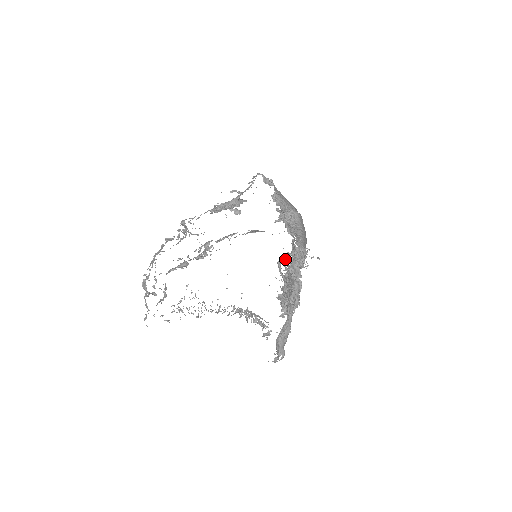
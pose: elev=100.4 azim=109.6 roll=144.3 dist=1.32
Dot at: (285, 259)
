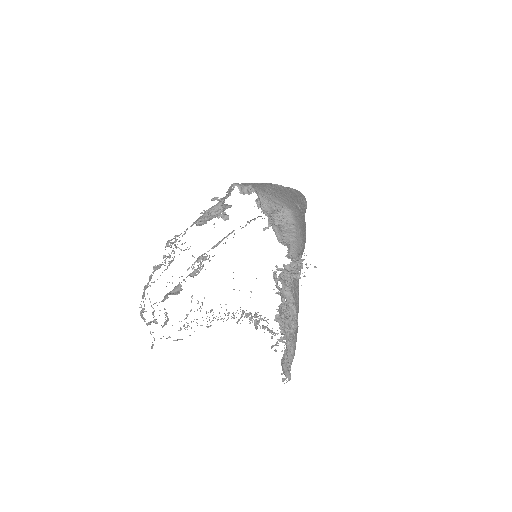
Dot at: (275, 281)
